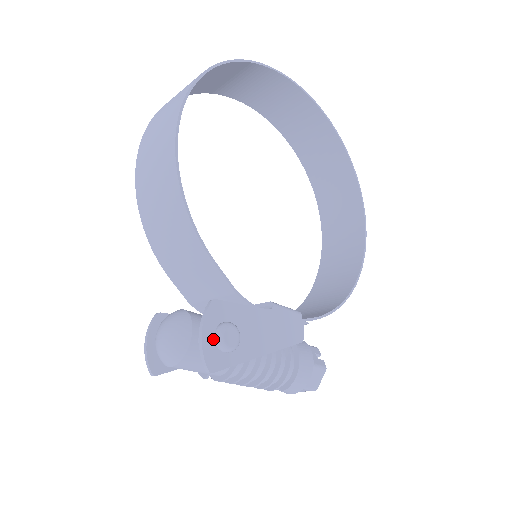
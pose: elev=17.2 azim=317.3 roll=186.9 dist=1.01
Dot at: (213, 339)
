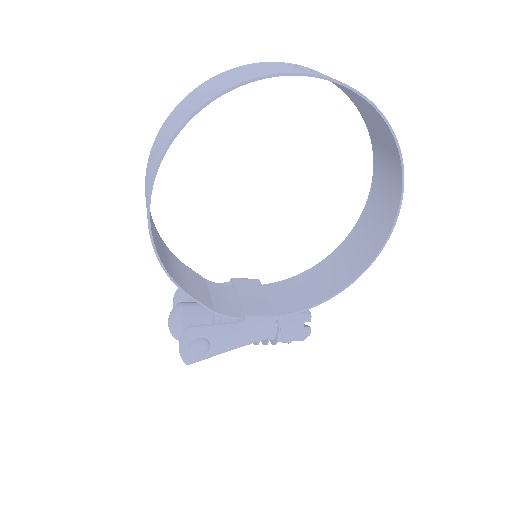
Dot at: (189, 349)
